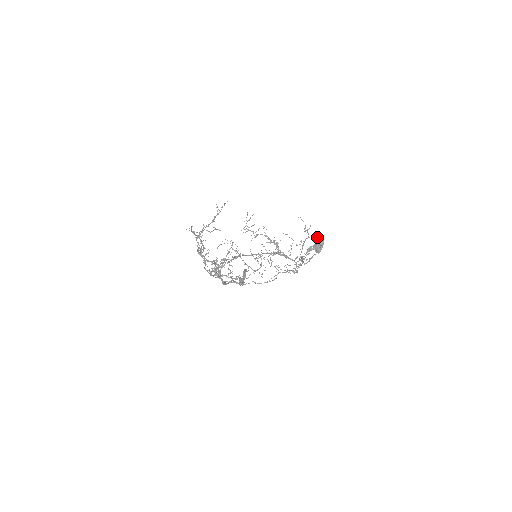
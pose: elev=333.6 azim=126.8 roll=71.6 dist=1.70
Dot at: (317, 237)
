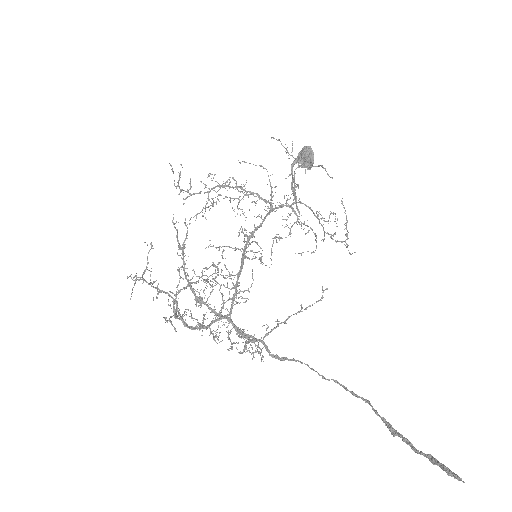
Dot at: (331, 177)
